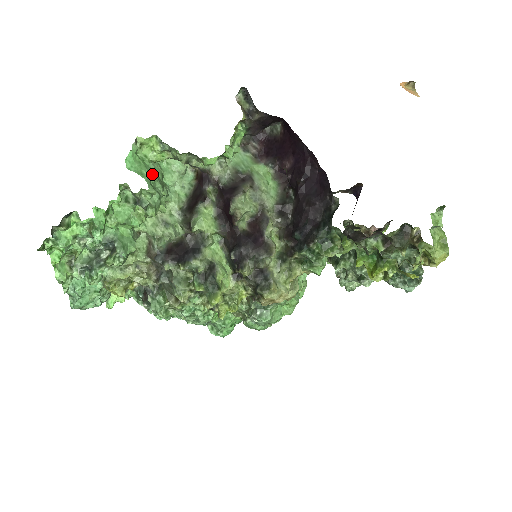
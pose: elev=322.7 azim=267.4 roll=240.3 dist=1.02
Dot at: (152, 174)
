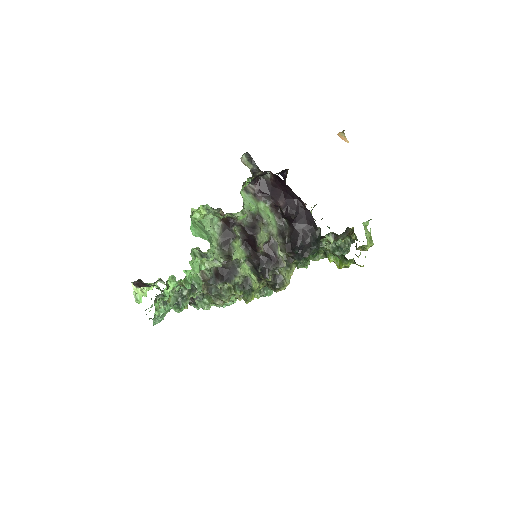
Dot at: (205, 232)
